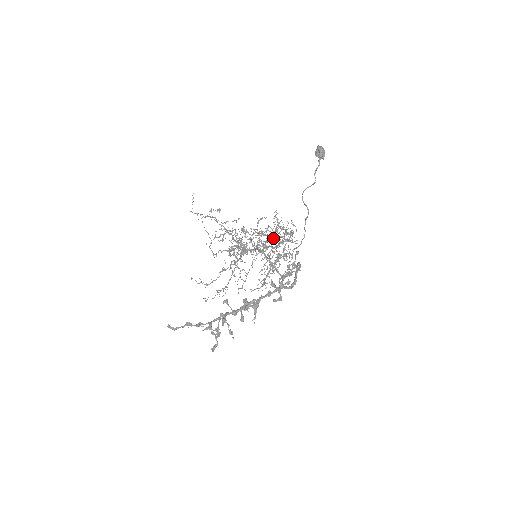
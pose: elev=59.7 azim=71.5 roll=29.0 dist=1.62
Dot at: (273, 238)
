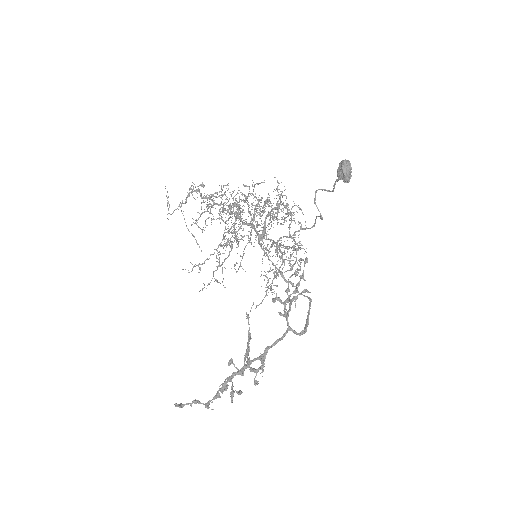
Dot at: occluded
